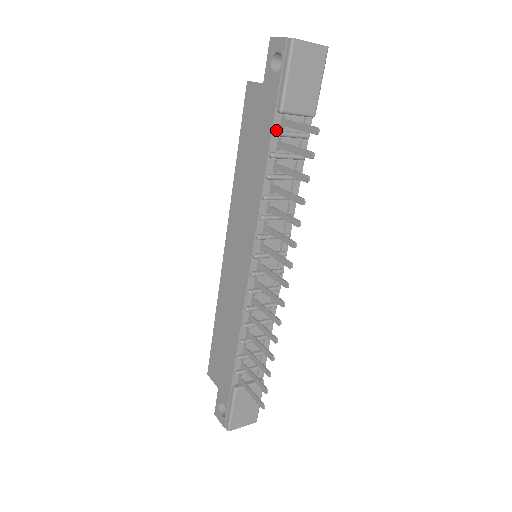
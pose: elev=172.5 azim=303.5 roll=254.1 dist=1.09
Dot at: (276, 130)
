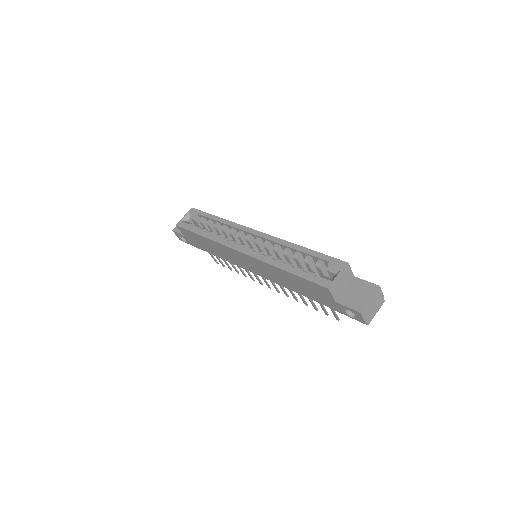
Dot at: occluded
